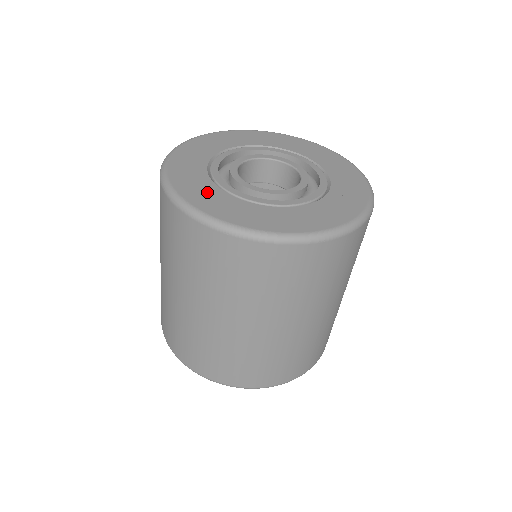
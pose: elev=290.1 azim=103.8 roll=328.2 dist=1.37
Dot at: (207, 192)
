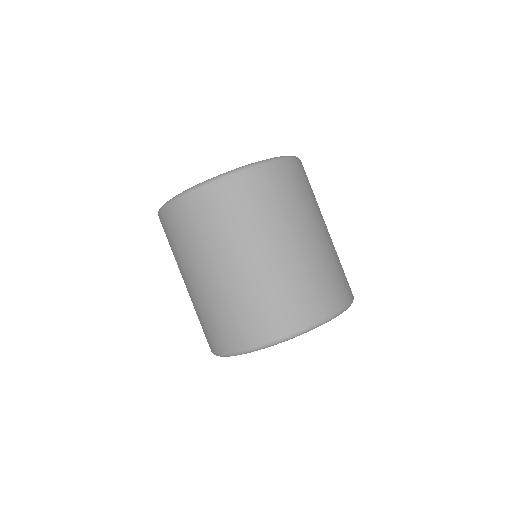
Dot at: occluded
